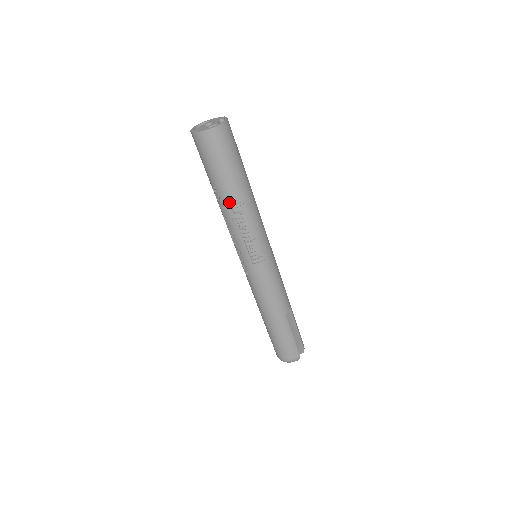
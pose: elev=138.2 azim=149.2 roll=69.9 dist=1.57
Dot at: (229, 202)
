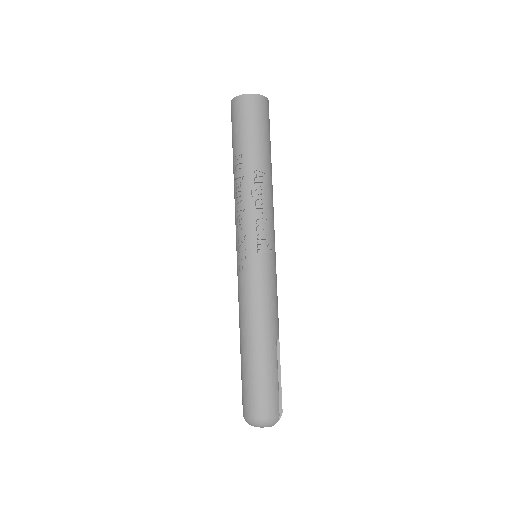
Dot at: (253, 171)
